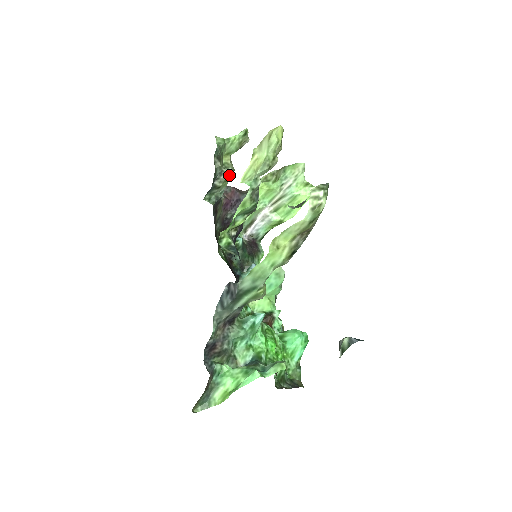
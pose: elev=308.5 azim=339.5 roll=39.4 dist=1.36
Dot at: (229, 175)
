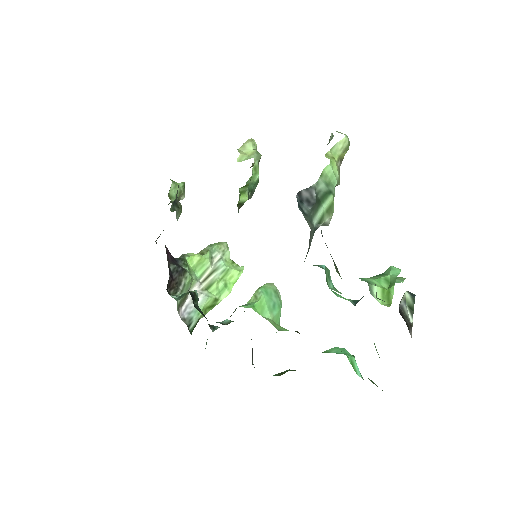
Dot at: occluded
